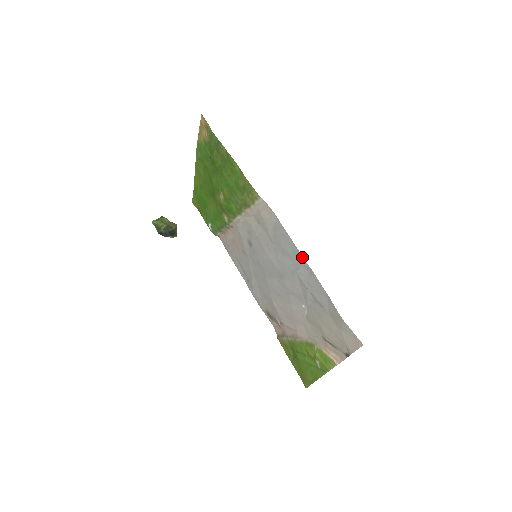
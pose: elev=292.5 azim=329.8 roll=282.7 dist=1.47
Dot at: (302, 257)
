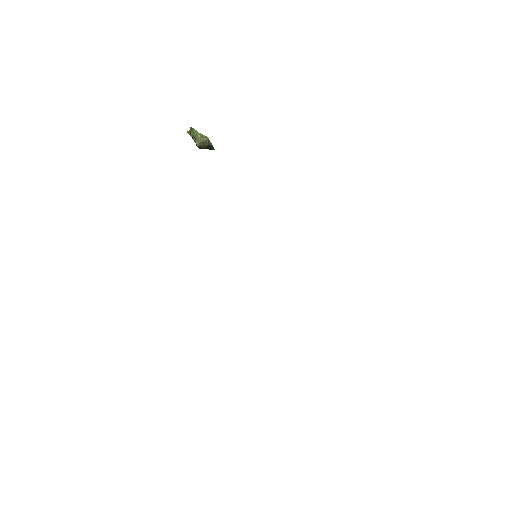
Dot at: occluded
